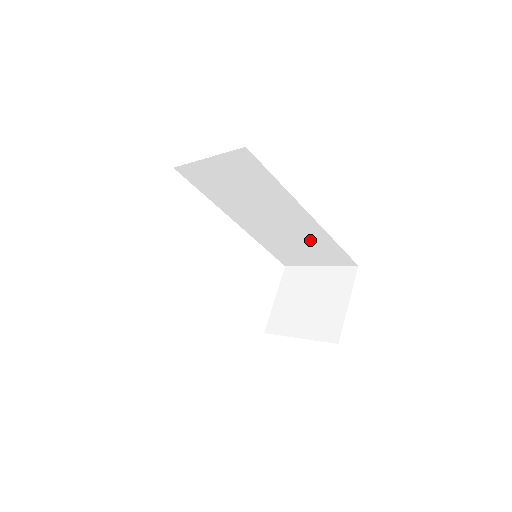
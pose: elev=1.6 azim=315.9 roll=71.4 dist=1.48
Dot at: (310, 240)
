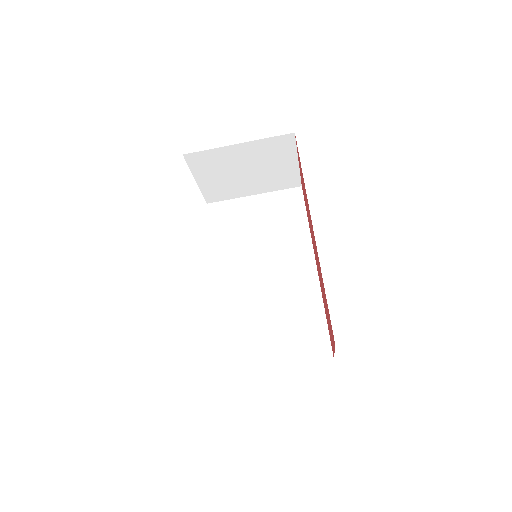
Dot at: (293, 310)
